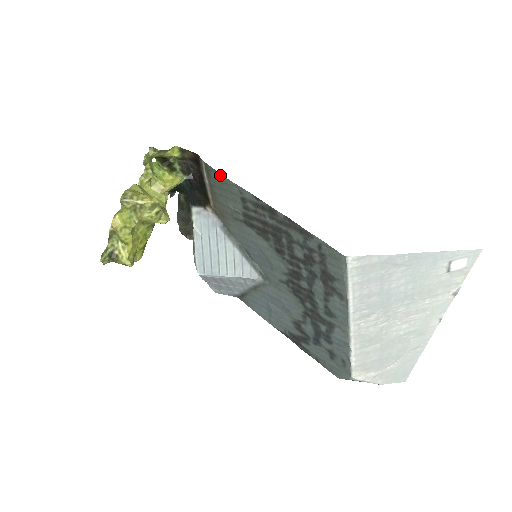
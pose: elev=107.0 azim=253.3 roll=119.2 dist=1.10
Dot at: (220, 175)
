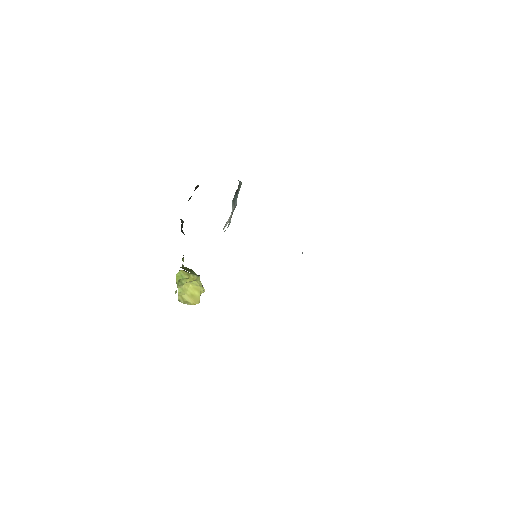
Dot at: occluded
